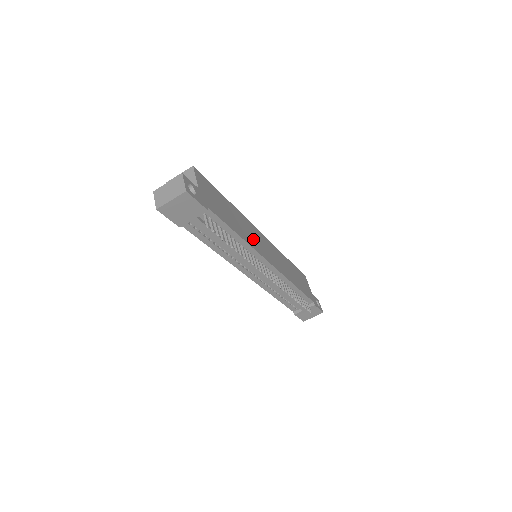
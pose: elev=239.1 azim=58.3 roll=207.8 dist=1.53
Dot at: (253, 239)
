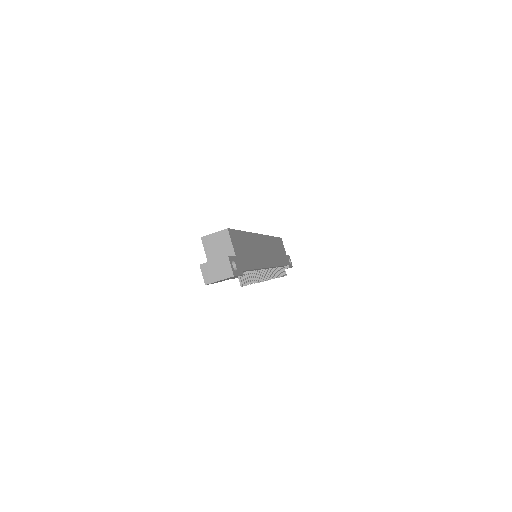
Dot at: (260, 255)
